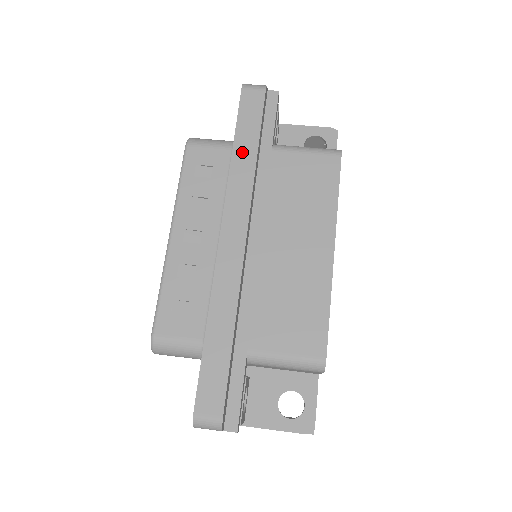
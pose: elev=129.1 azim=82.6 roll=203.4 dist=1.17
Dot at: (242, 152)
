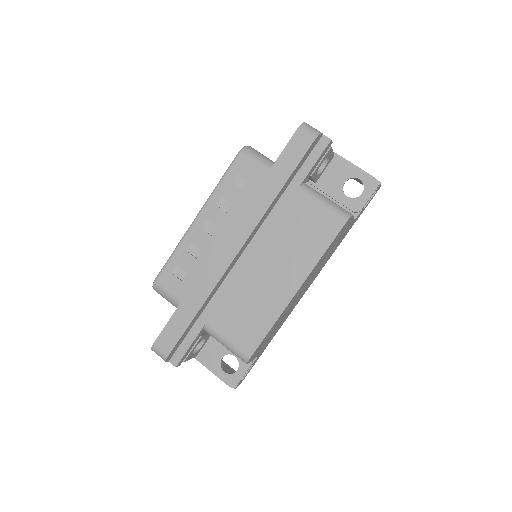
Dot at: (270, 184)
